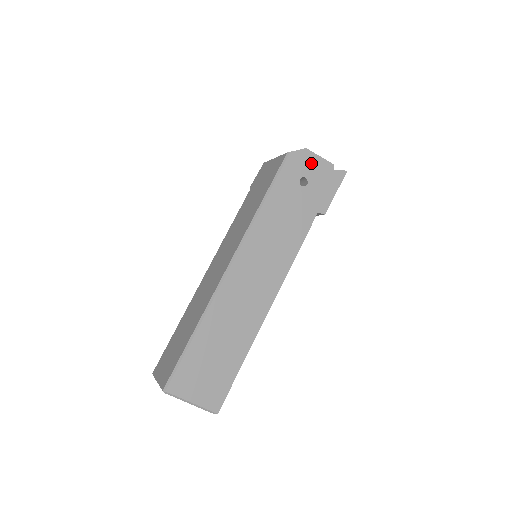
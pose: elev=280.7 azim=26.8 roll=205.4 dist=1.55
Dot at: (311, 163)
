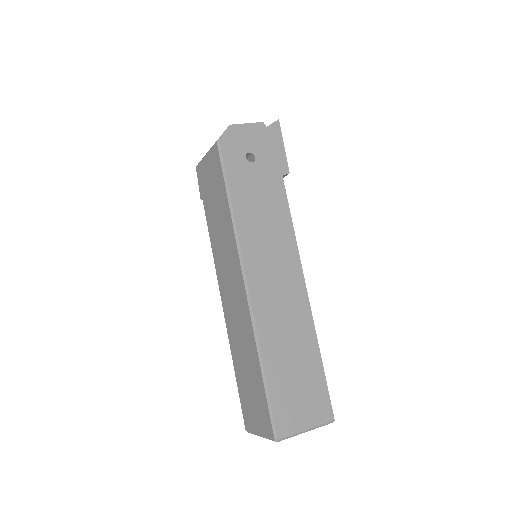
Dot at: (244, 135)
